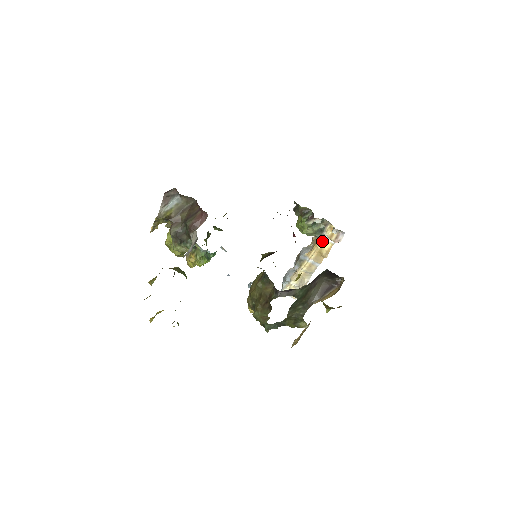
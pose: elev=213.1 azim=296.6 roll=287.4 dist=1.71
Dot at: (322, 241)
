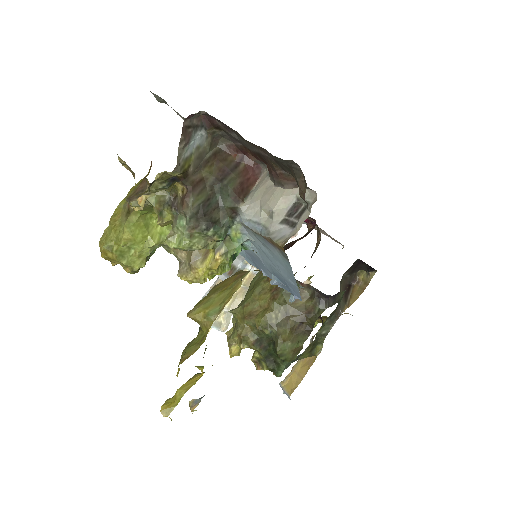
Dot at: occluded
